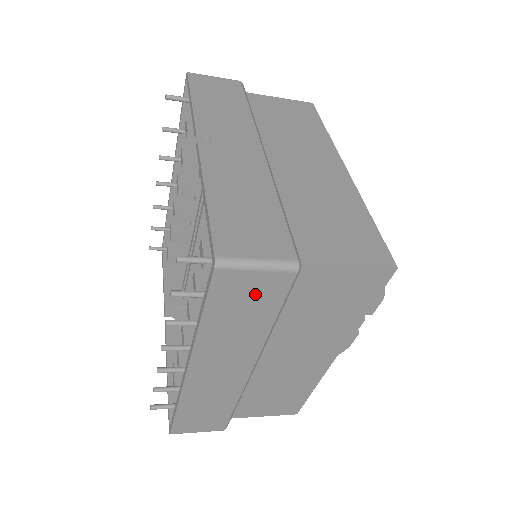
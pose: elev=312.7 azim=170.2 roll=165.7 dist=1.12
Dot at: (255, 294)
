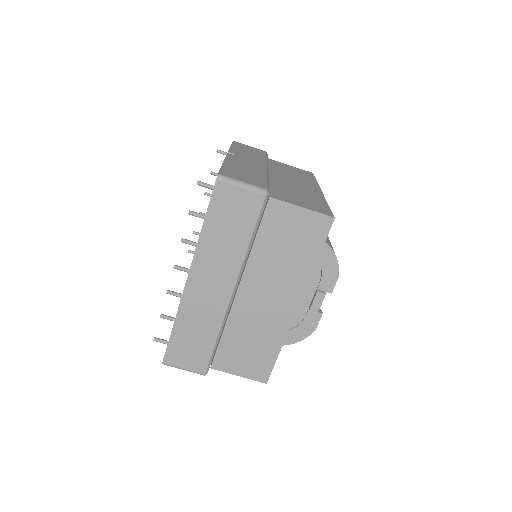
Dot at: (239, 209)
